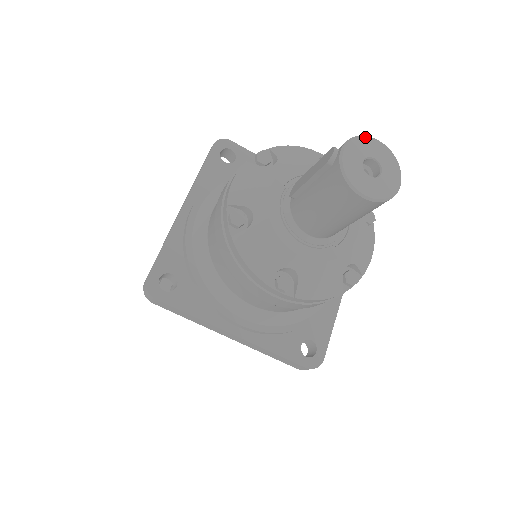
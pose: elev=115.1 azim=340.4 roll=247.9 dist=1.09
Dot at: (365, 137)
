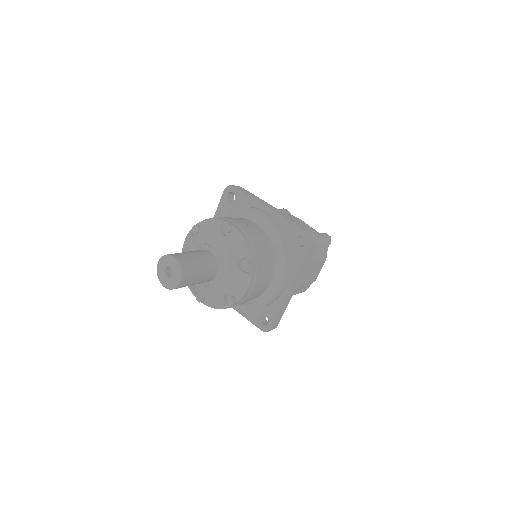
Dot at: (167, 256)
